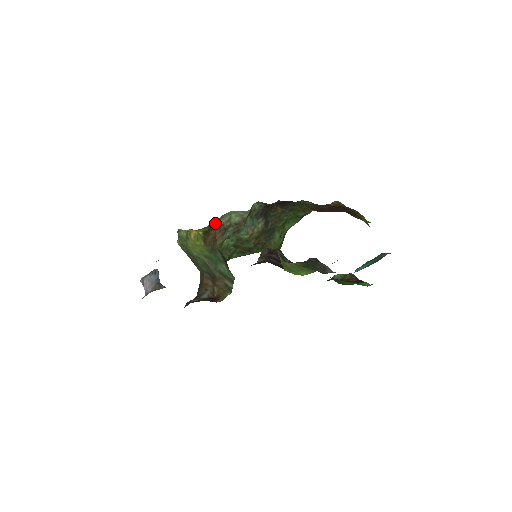
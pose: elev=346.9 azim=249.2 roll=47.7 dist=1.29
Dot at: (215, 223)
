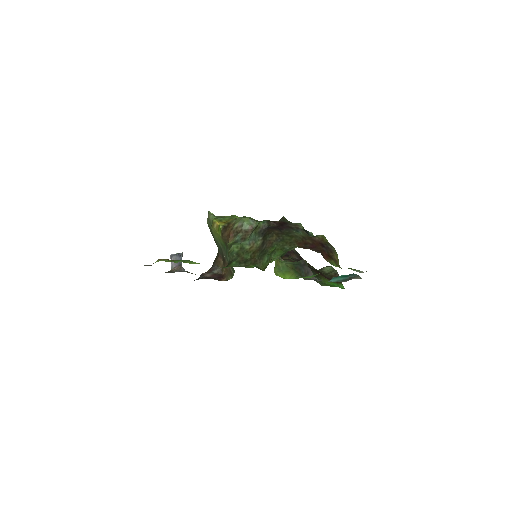
Dot at: (233, 222)
